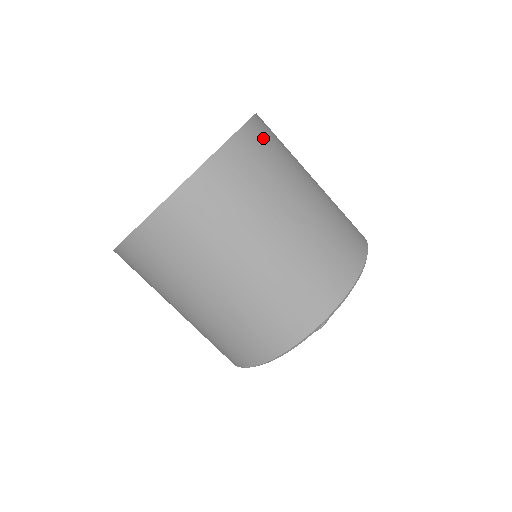
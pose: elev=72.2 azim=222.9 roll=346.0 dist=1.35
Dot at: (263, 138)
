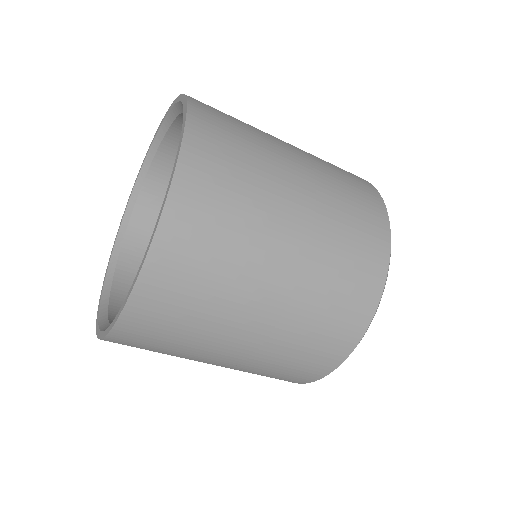
Dot at: (210, 106)
